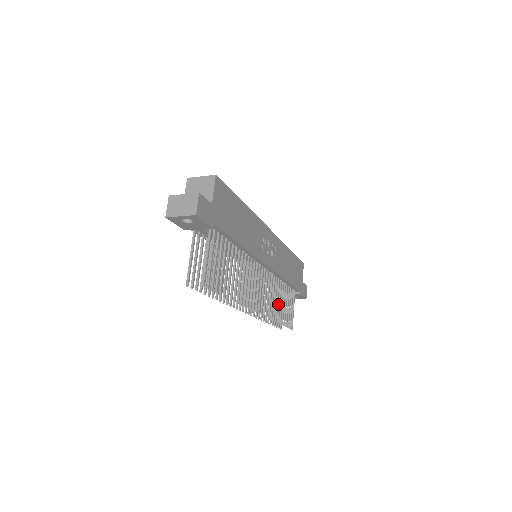
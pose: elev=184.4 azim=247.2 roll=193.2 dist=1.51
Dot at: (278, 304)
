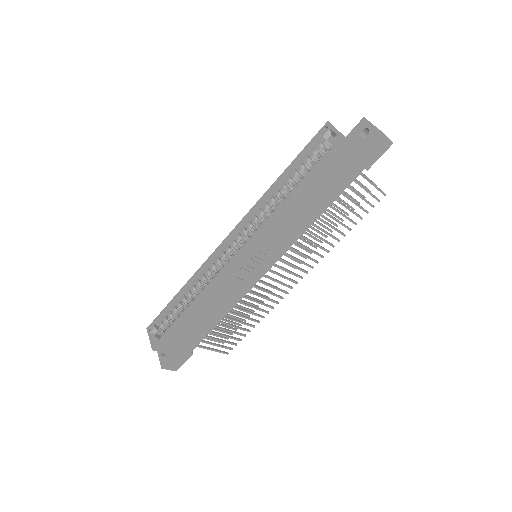
Dot at: (331, 227)
